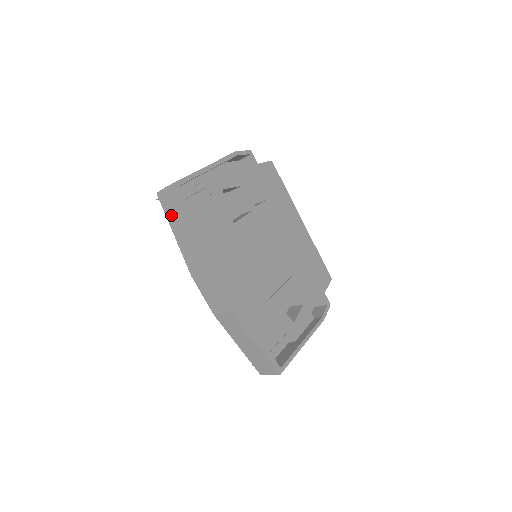
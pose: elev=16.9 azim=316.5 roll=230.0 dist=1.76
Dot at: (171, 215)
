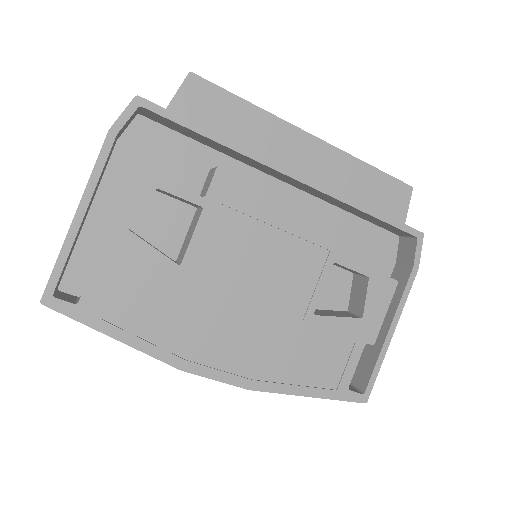
Dot at: occluded
